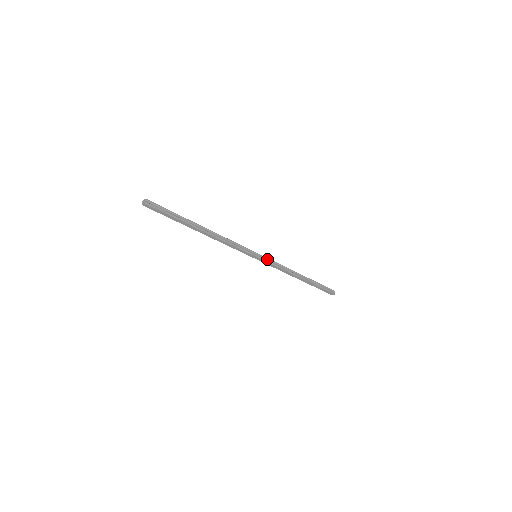
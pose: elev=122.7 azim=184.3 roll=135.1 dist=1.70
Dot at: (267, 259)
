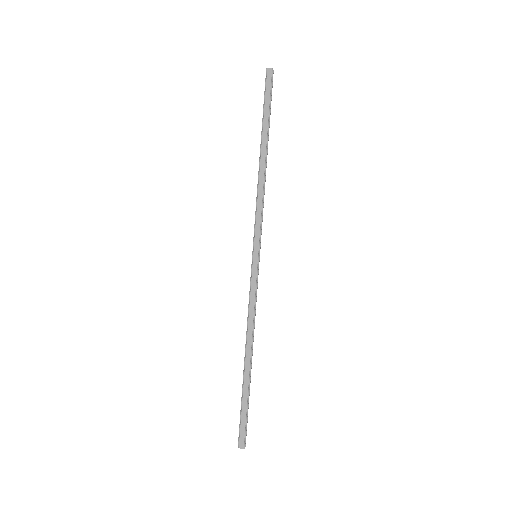
Dot at: (257, 277)
